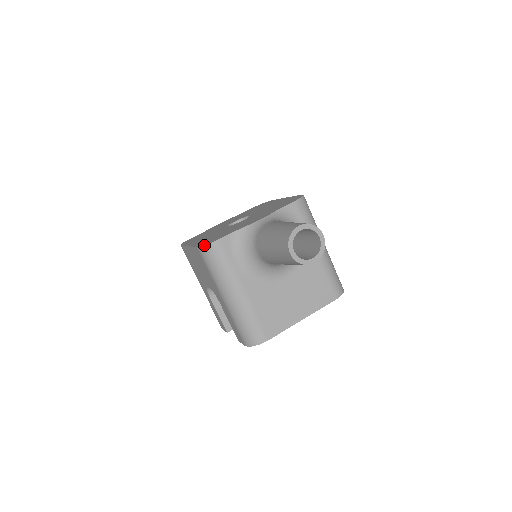
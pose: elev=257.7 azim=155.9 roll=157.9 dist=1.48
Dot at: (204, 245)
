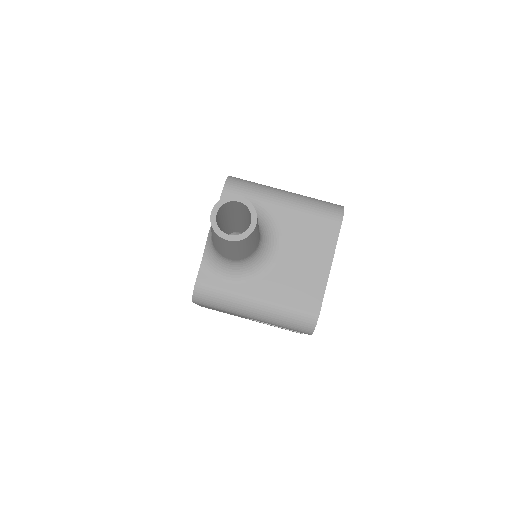
Dot at: (192, 296)
